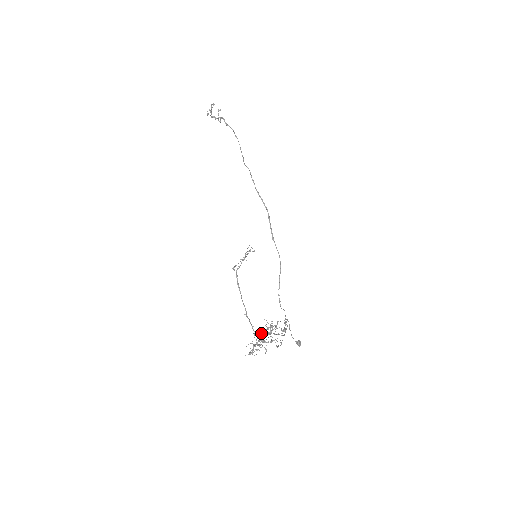
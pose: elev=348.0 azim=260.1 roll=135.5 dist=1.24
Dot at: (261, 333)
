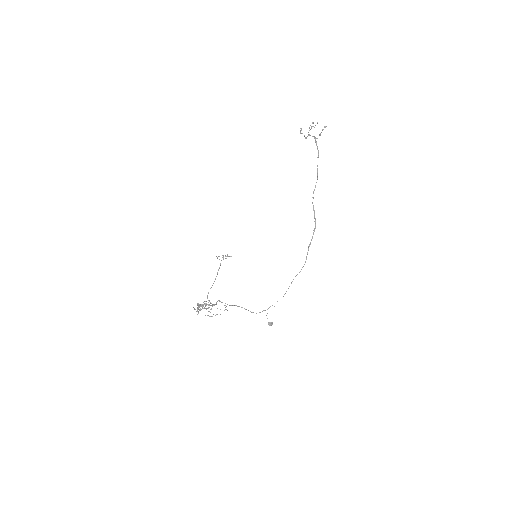
Dot at: occluded
